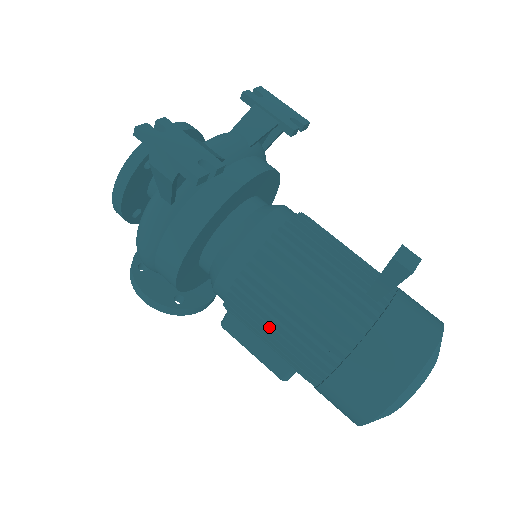
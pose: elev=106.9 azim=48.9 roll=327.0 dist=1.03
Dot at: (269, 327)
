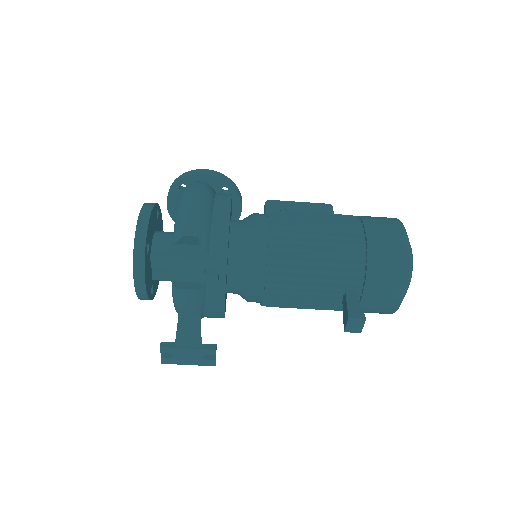
Dot at: occluded
